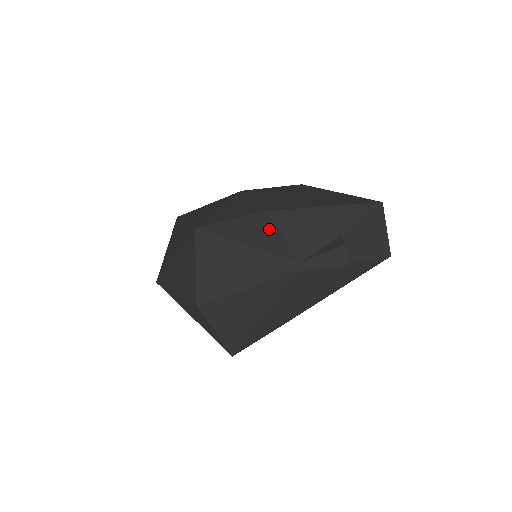
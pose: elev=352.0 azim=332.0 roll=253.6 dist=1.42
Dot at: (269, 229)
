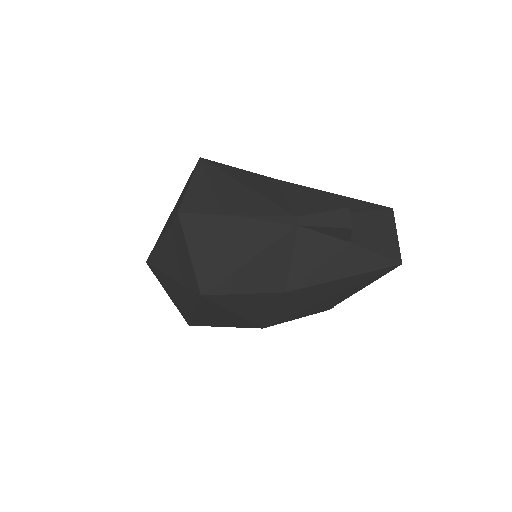
Dot at: (272, 187)
